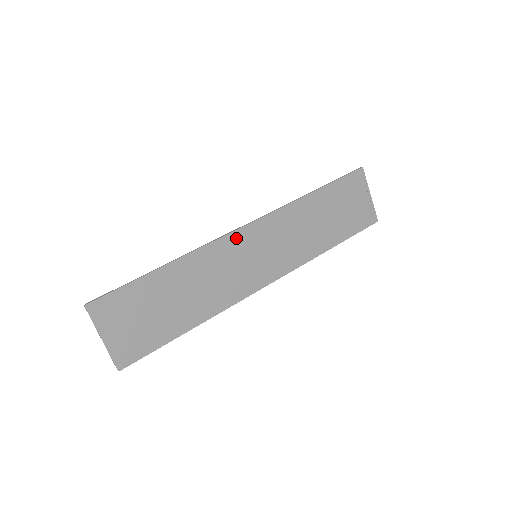
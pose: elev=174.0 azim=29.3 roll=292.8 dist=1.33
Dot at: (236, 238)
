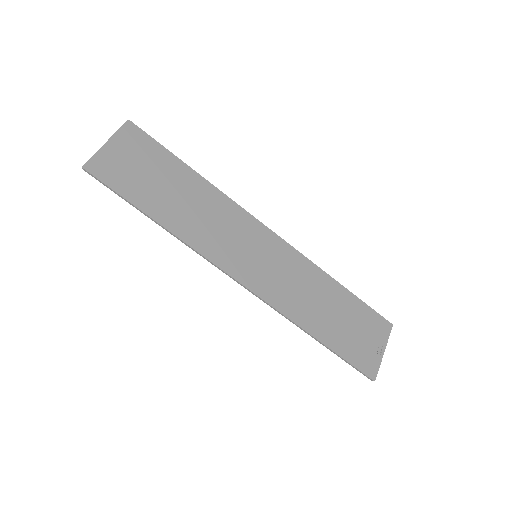
Dot at: (257, 227)
